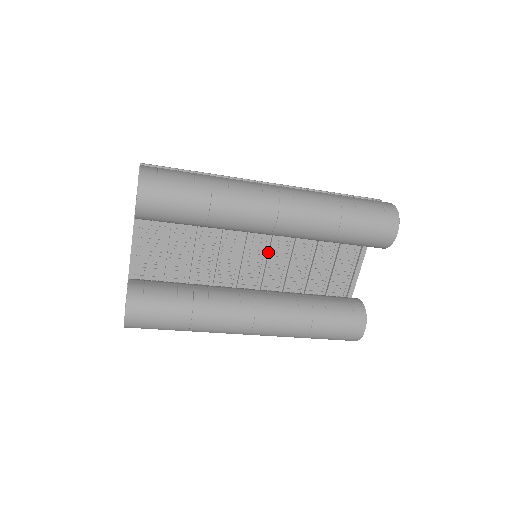
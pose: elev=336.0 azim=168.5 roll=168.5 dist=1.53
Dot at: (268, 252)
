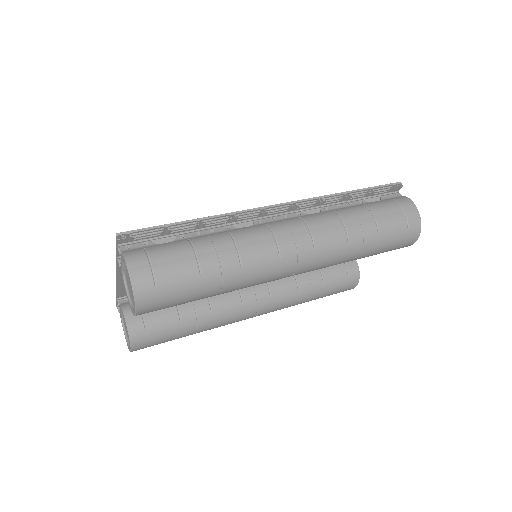
Dot at: occluded
